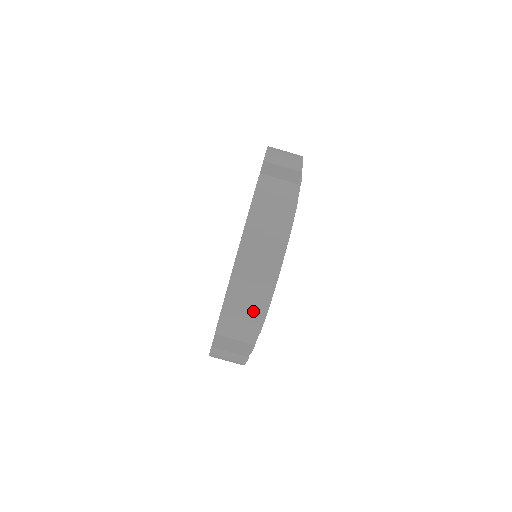
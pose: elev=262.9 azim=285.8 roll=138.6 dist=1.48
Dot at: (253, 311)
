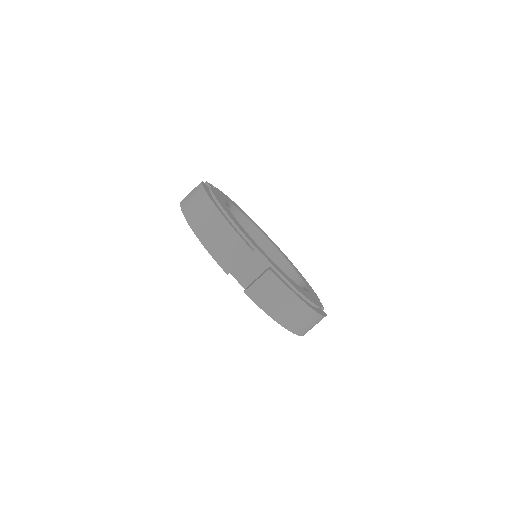
Dot at: (223, 232)
